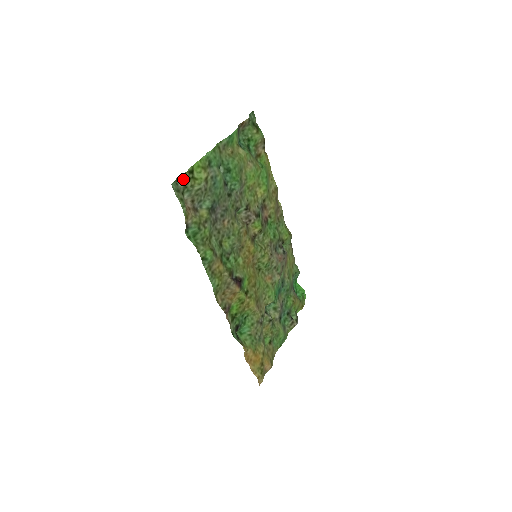
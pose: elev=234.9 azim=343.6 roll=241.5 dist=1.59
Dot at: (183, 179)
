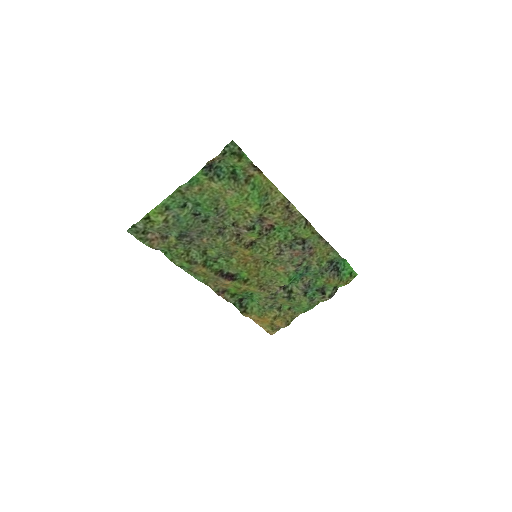
Dot at: (141, 223)
